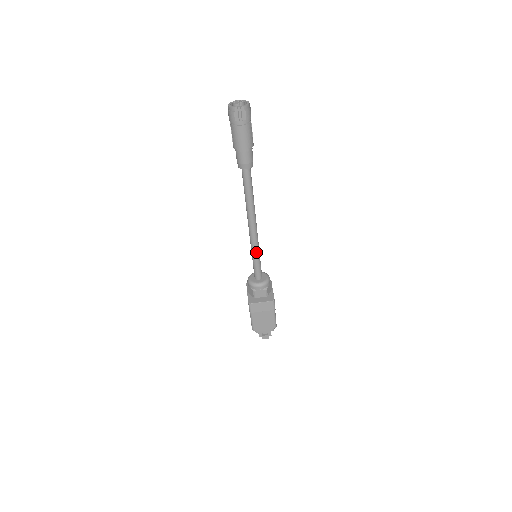
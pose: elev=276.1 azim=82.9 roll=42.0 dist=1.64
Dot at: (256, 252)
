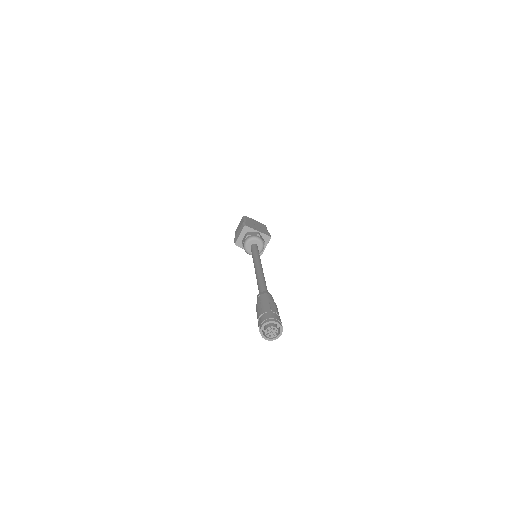
Dot at: occluded
